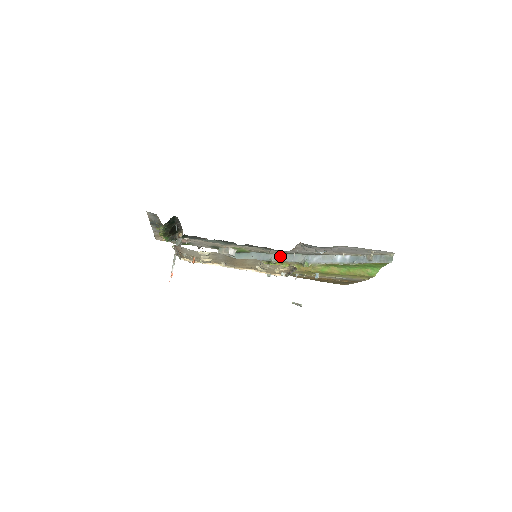
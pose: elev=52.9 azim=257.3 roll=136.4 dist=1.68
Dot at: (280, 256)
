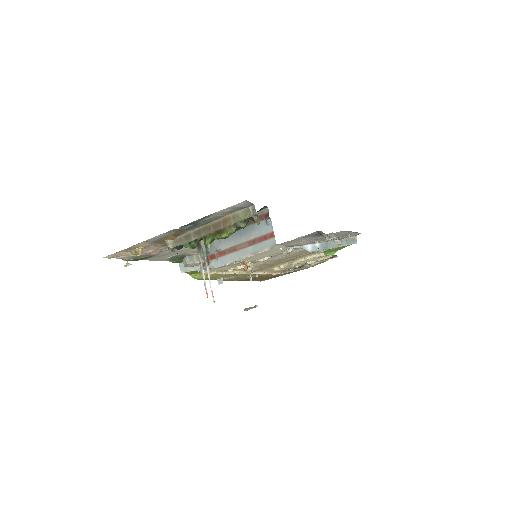
Dot at: occluded
